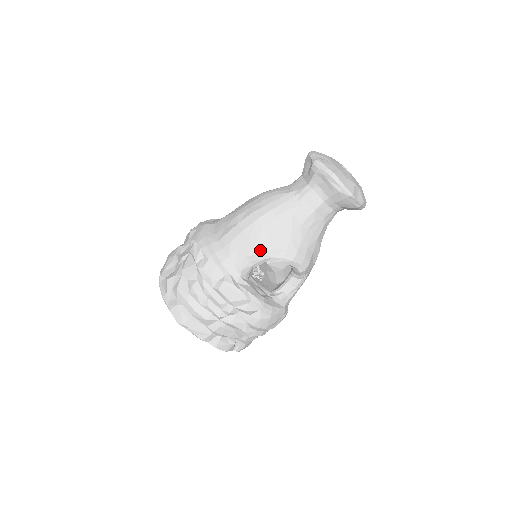
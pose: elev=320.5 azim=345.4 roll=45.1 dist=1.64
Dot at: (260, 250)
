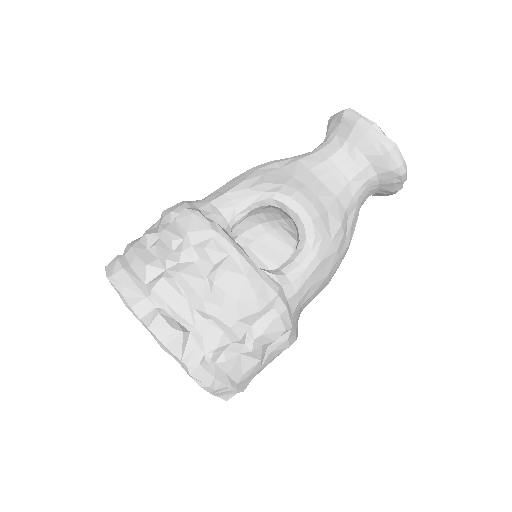
Dot at: (247, 185)
